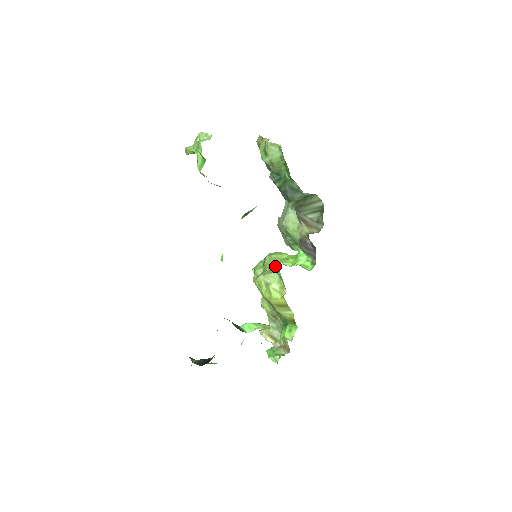
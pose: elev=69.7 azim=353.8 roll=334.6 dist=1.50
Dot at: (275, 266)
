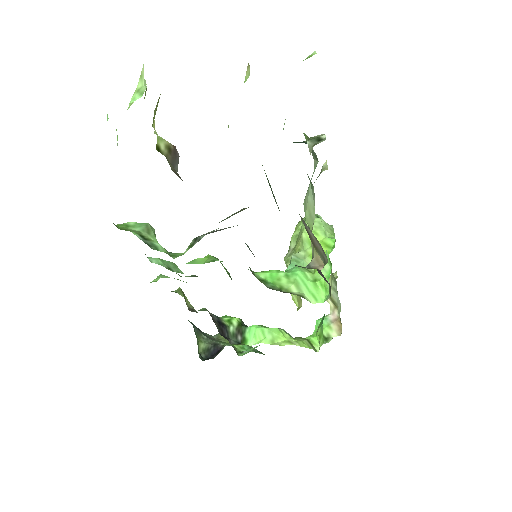
Dot at: occluded
